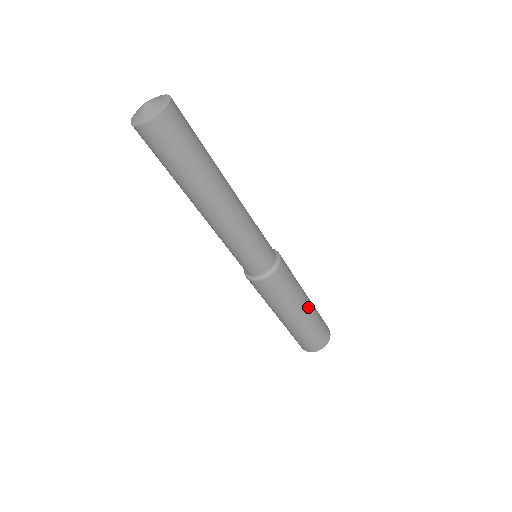
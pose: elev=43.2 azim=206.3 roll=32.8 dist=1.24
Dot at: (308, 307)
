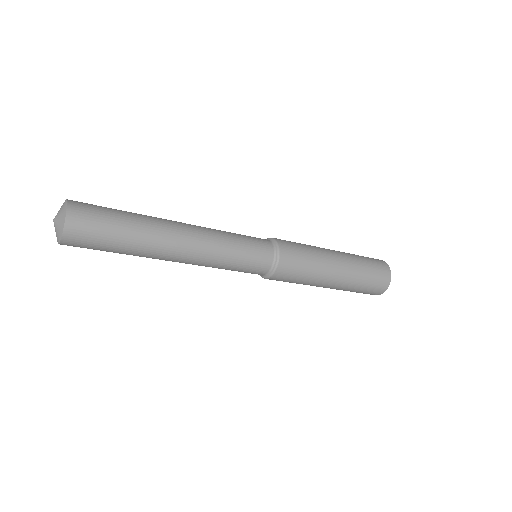
Dot at: (342, 272)
